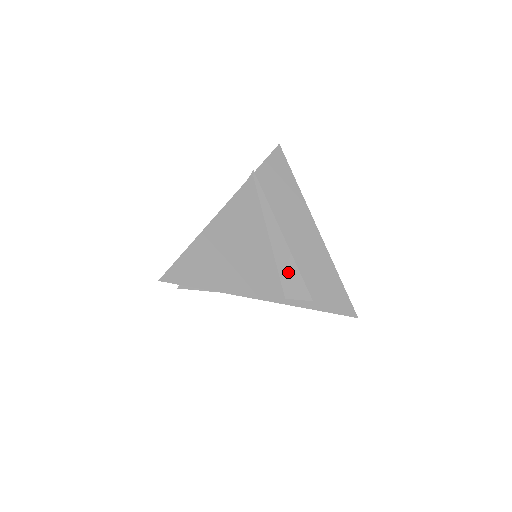
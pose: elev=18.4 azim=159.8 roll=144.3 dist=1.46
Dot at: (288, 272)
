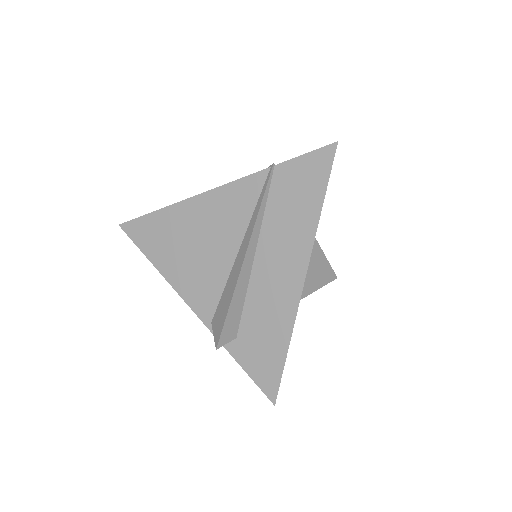
Dot at: (225, 302)
